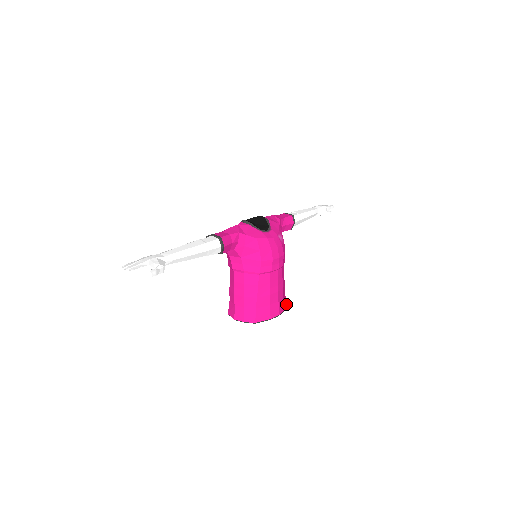
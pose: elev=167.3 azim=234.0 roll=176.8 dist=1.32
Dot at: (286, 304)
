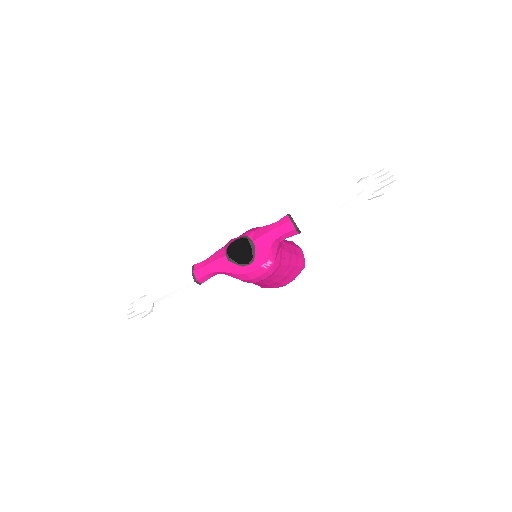
Dot at: occluded
